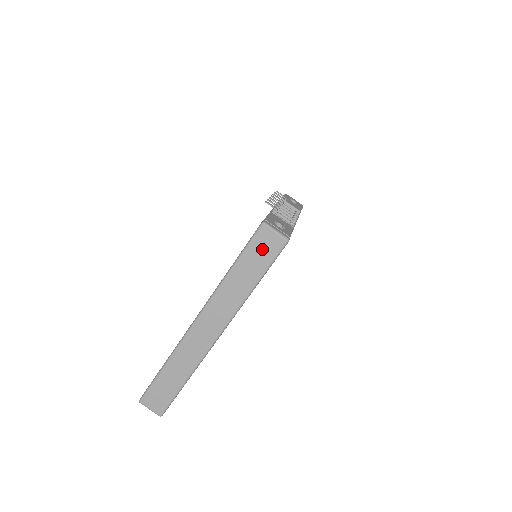
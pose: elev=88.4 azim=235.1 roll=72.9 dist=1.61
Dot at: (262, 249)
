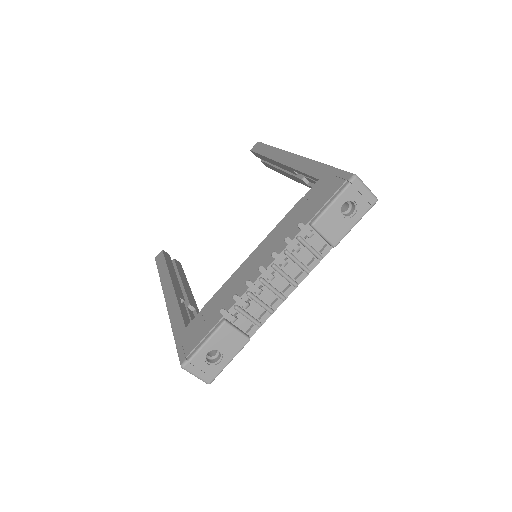
Dot at: occluded
